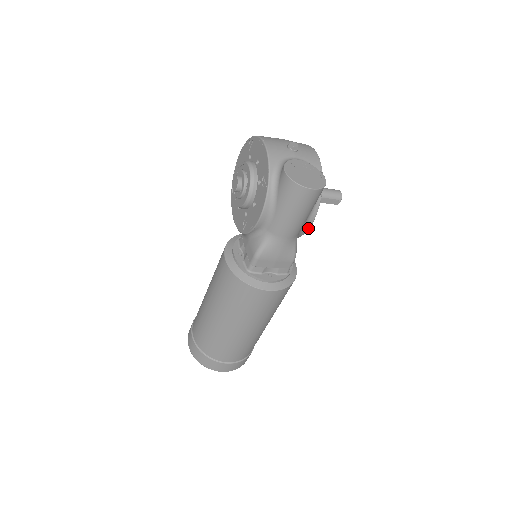
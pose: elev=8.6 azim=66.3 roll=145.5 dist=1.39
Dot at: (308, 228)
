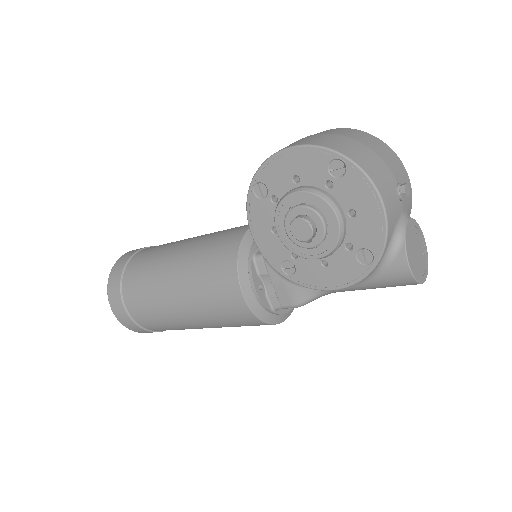
Dot at: occluded
